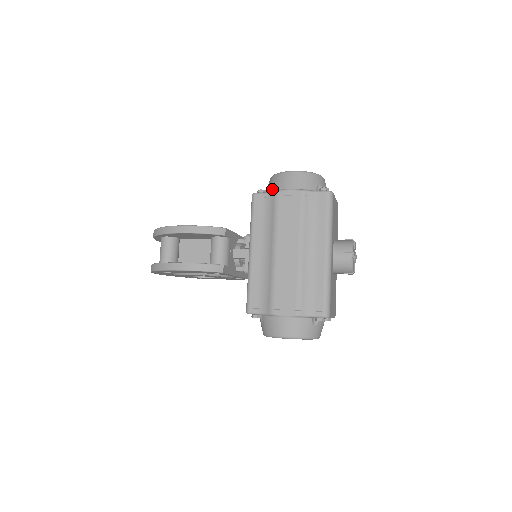
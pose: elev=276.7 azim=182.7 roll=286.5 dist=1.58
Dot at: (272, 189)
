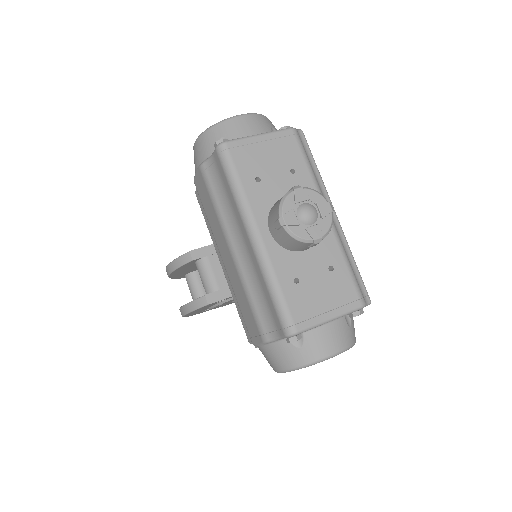
Dot at: occluded
